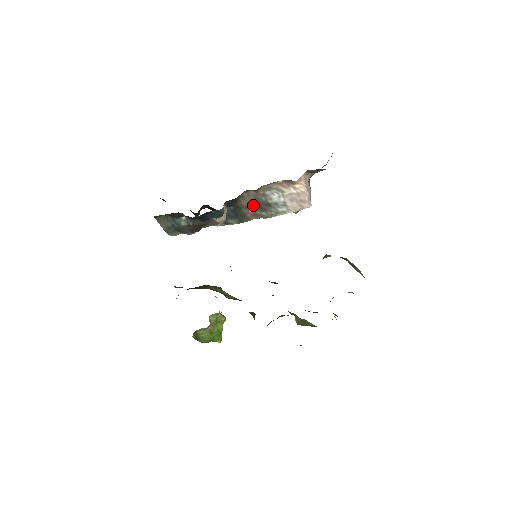
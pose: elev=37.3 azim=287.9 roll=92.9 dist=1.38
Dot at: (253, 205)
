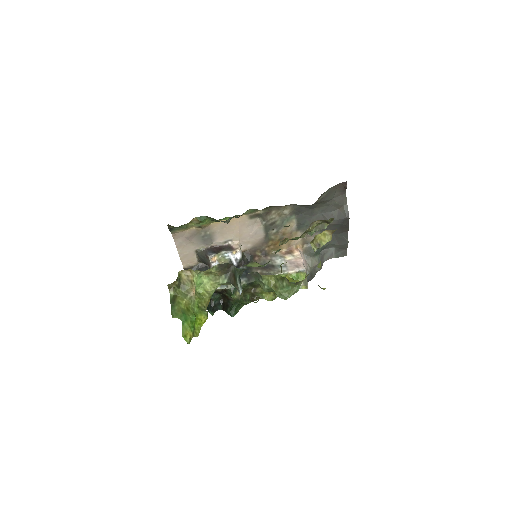
Dot at: (261, 267)
